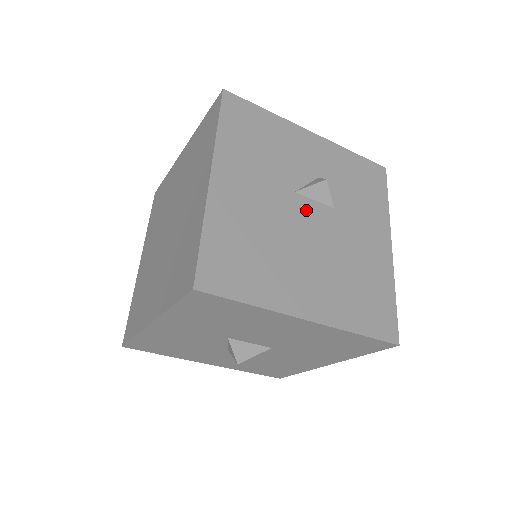
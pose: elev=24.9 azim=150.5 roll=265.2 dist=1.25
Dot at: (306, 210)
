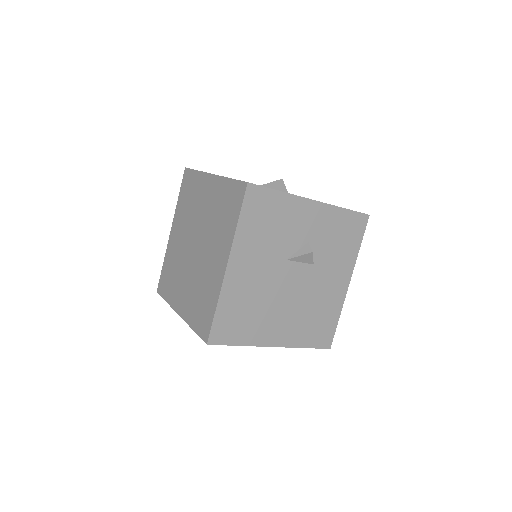
Dot at: (292, 272)
